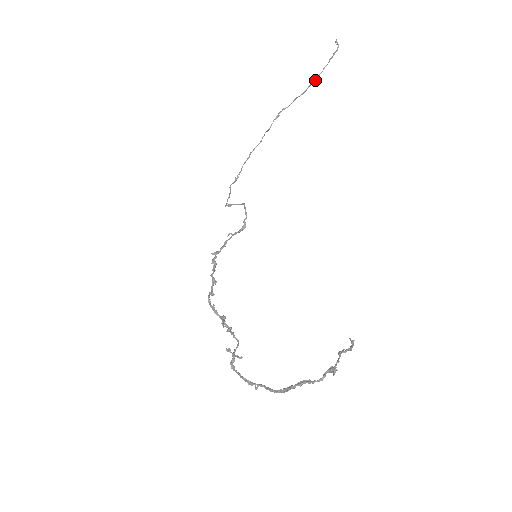
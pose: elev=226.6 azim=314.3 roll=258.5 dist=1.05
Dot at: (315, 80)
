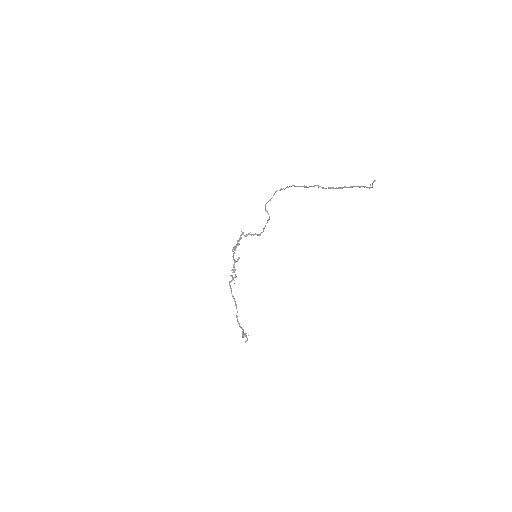
Dot at: (348, 187)
